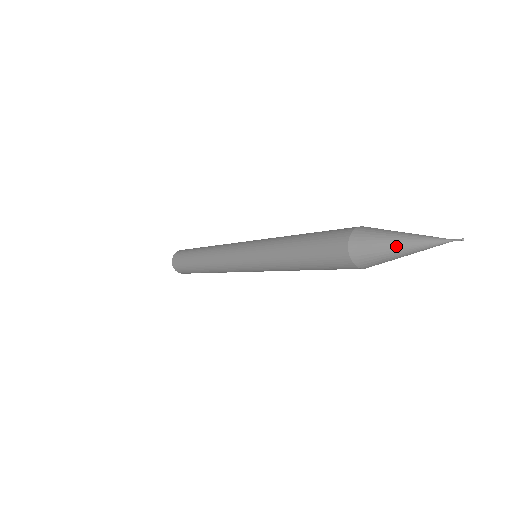
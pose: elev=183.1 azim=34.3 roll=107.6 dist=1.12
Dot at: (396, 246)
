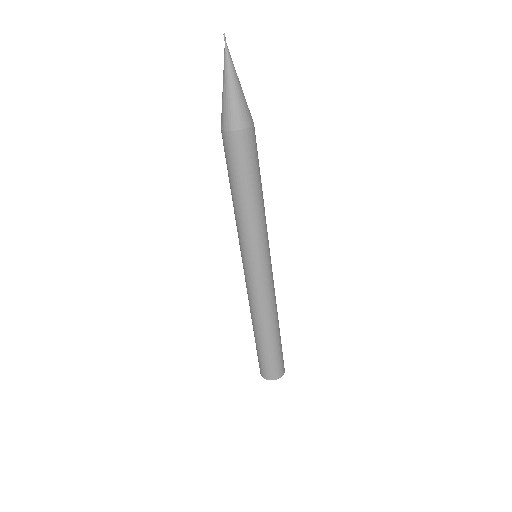
Dot at: (223, 87)
